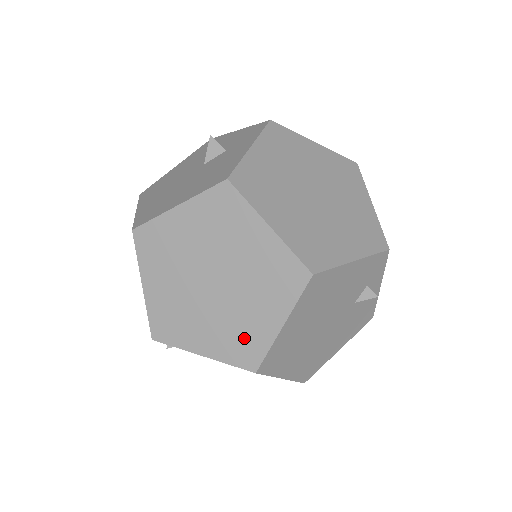
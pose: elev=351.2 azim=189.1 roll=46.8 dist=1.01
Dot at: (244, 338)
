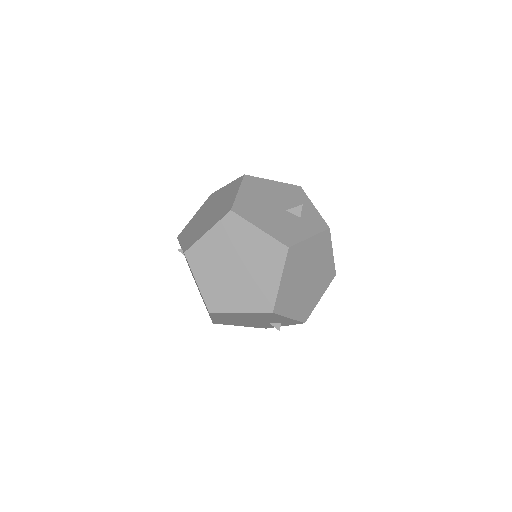
Dot at: (221, 299)
